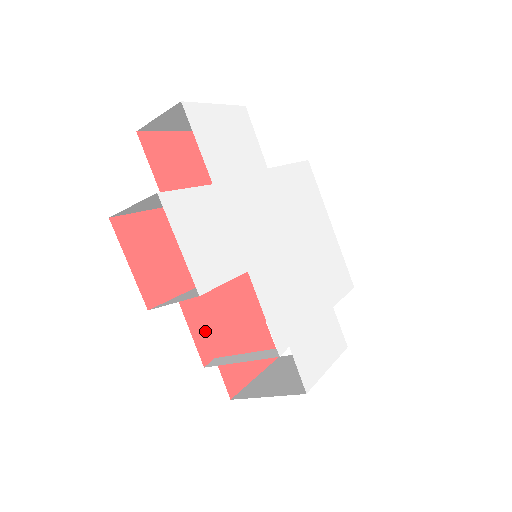
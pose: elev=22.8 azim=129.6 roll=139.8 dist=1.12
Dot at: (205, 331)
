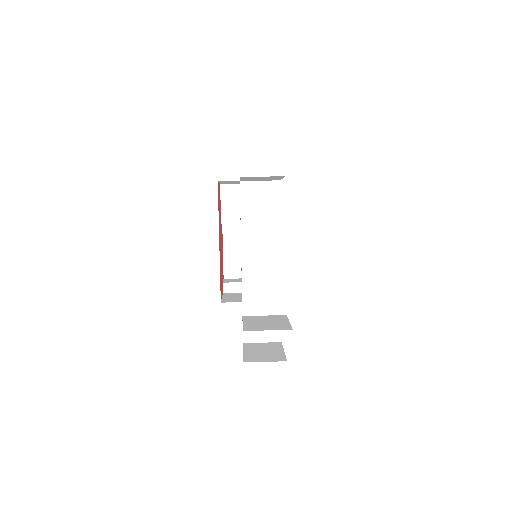
Dot at: occluded
